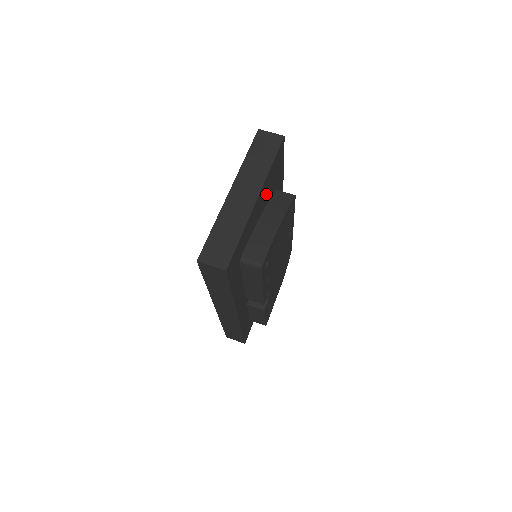
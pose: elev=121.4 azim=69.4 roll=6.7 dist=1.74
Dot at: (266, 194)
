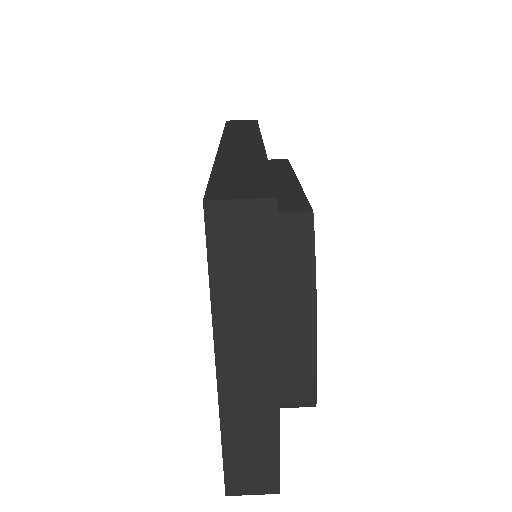
Dot at: occluded
